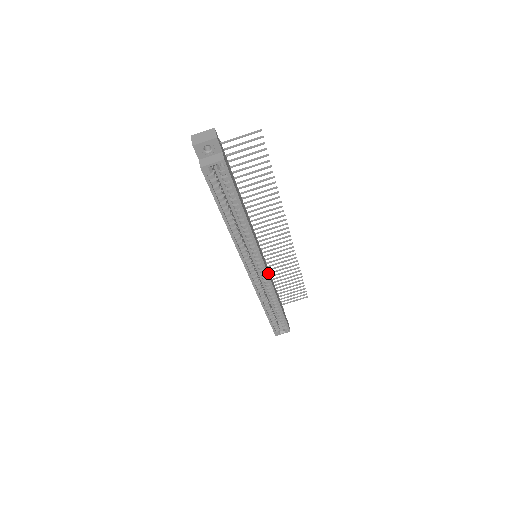
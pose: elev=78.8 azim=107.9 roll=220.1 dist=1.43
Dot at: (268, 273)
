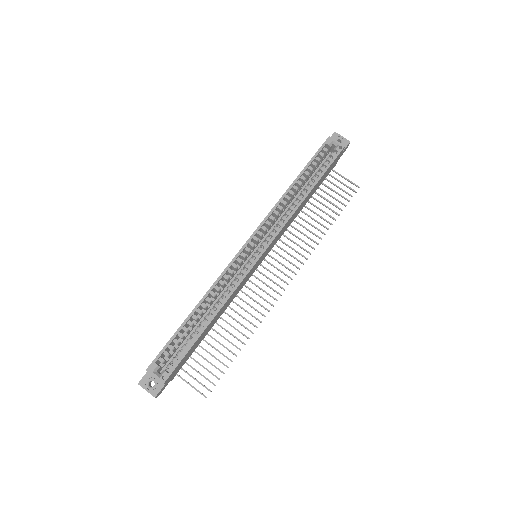
Dot at: (251, 271)
